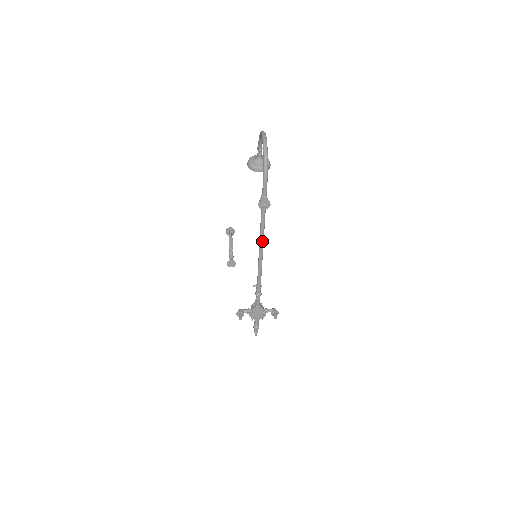
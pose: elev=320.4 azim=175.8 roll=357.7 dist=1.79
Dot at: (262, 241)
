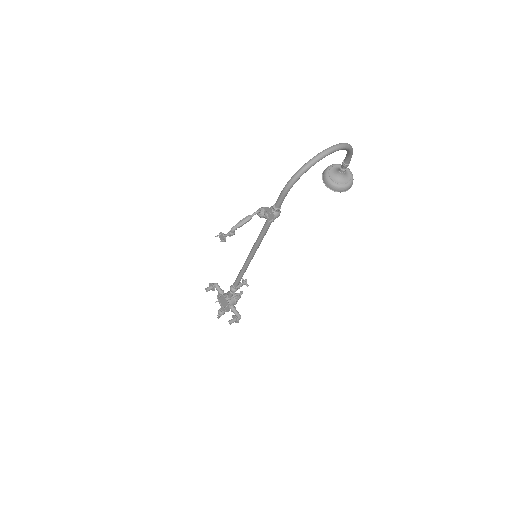
Dot at: (255, 247)
